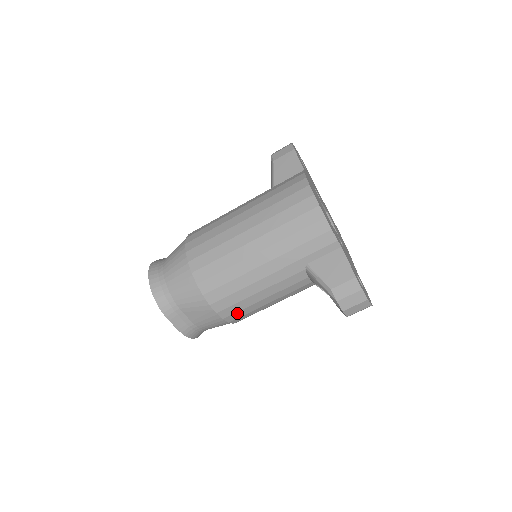
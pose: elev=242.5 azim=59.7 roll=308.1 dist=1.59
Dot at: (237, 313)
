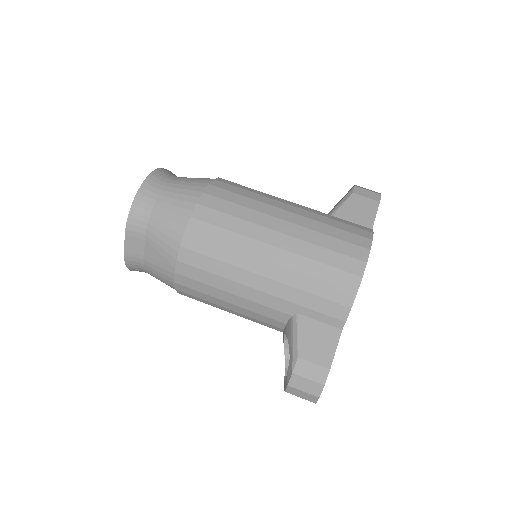
Dot at: (192, 290)
